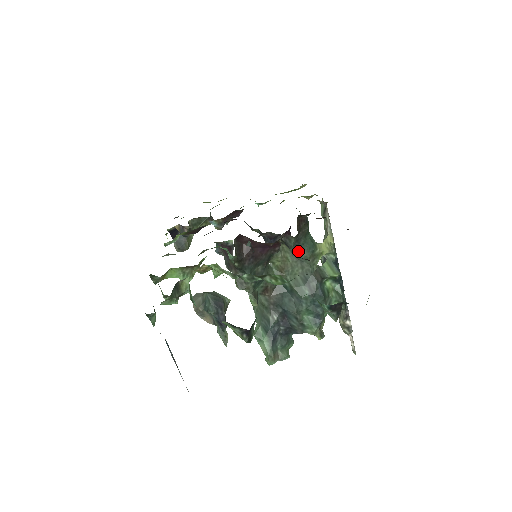
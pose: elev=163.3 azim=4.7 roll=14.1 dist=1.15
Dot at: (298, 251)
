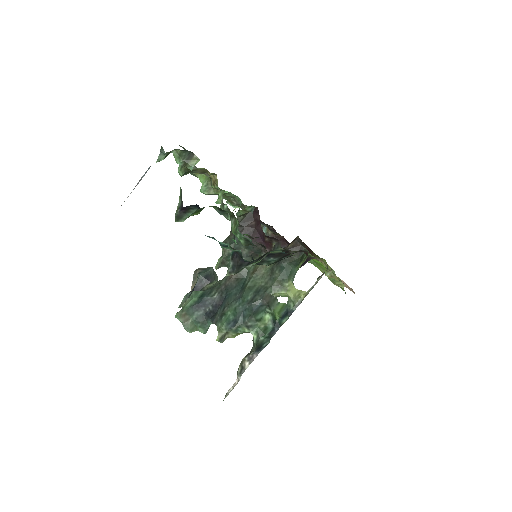
Dot at: (276, 269)
